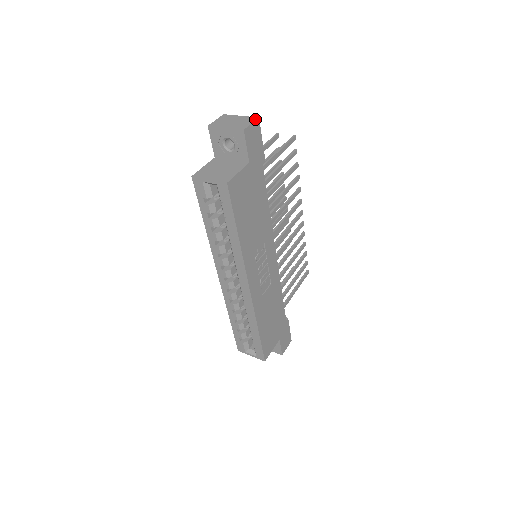
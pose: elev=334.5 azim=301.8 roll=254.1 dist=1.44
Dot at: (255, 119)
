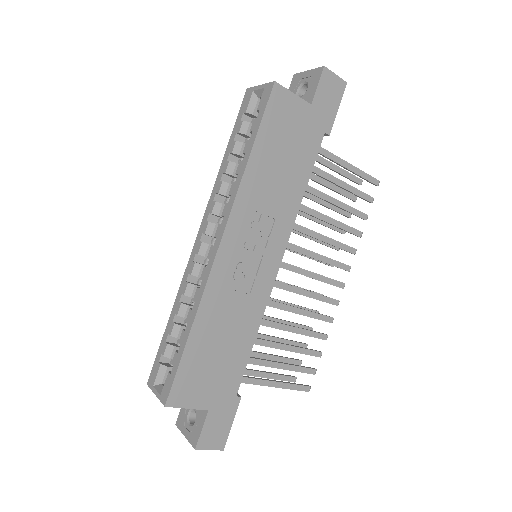
Dot at: (342, 79)
